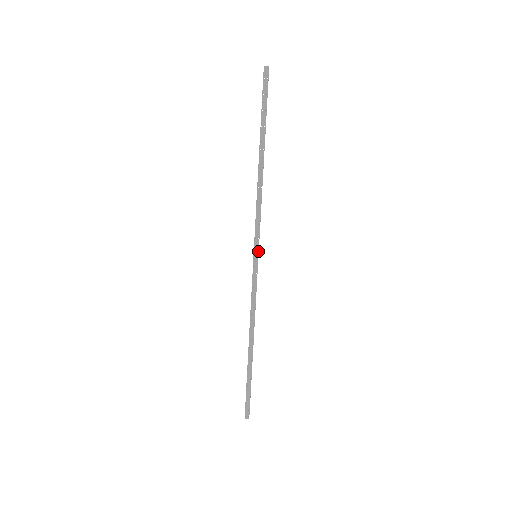
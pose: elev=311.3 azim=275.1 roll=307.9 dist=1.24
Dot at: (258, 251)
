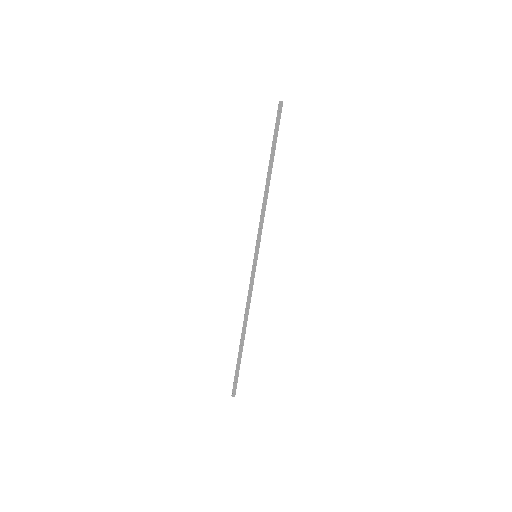
Dot at: (258, 252)
